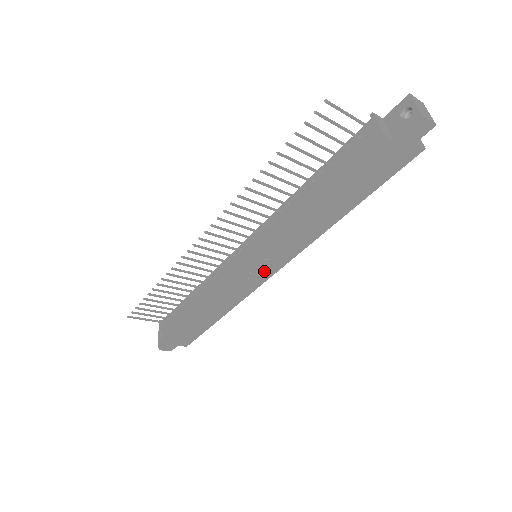
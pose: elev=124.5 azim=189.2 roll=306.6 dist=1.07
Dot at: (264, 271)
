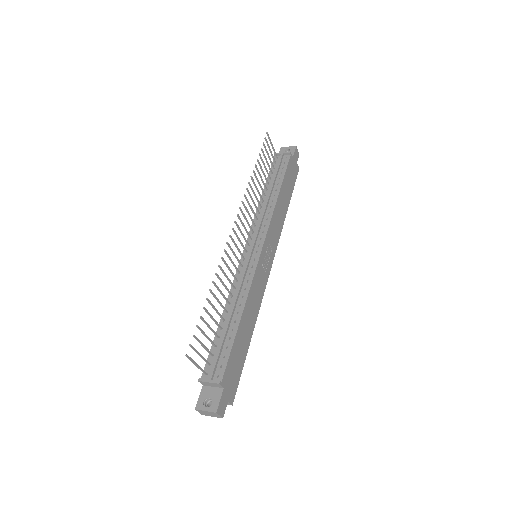
Dot at: (267, 263)
